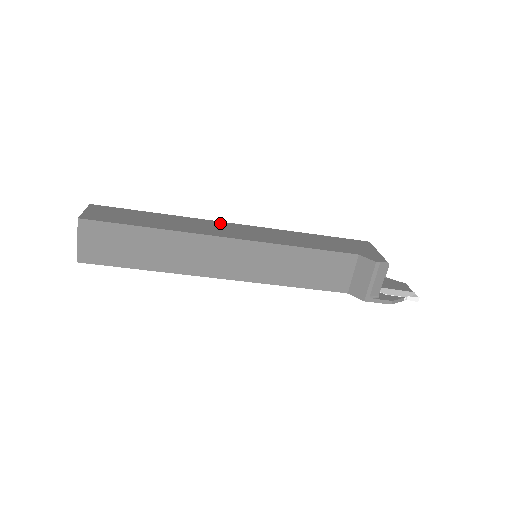
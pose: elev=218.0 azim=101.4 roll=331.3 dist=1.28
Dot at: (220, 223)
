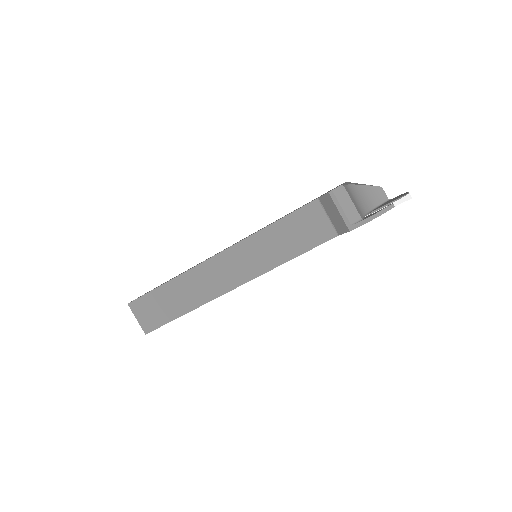
Dot at: occluded
